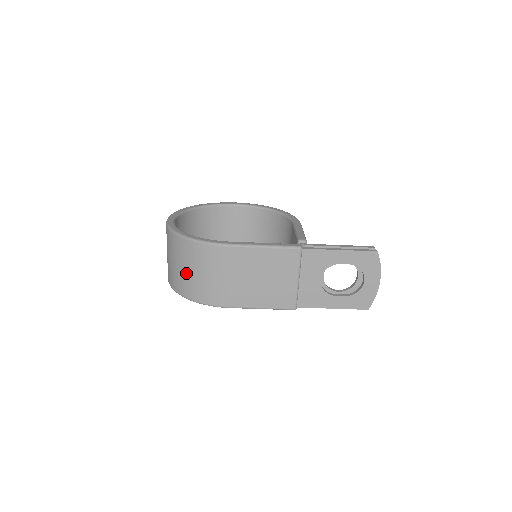
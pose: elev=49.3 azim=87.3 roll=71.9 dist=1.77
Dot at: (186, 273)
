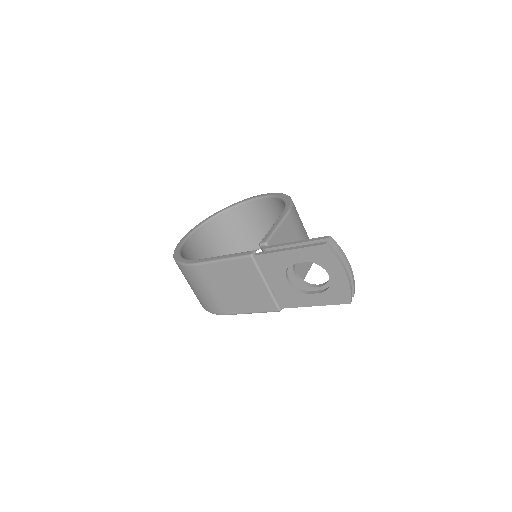
Dot at: (191, 288)
